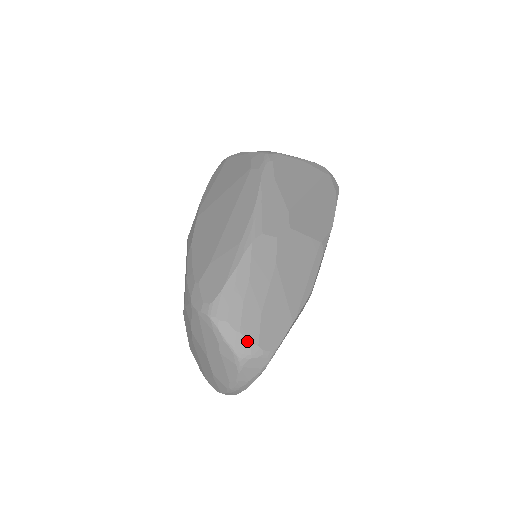
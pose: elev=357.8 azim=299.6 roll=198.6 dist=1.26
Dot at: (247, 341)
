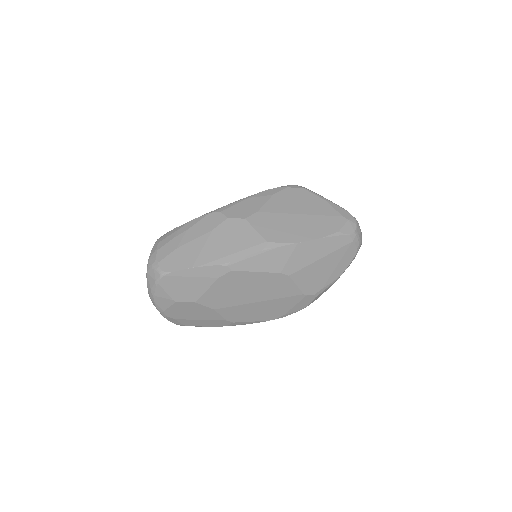
Dot at: (156, 257)
